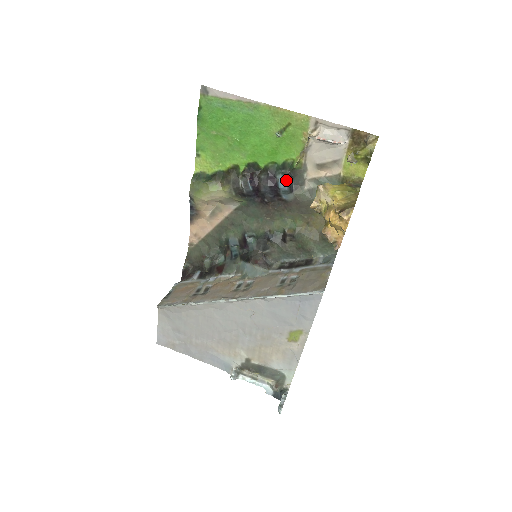
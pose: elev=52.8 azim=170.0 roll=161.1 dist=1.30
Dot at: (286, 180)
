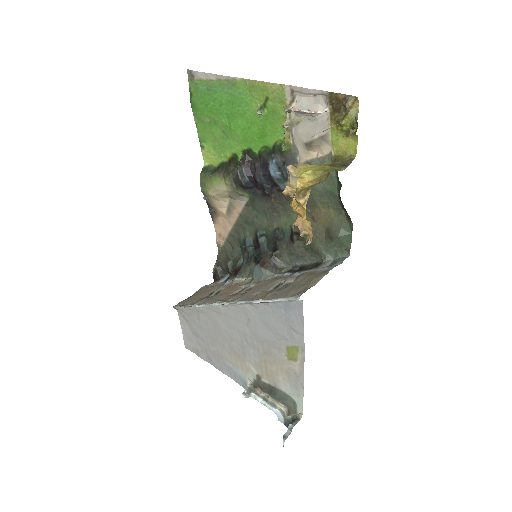
Dot at: (275, 165)
